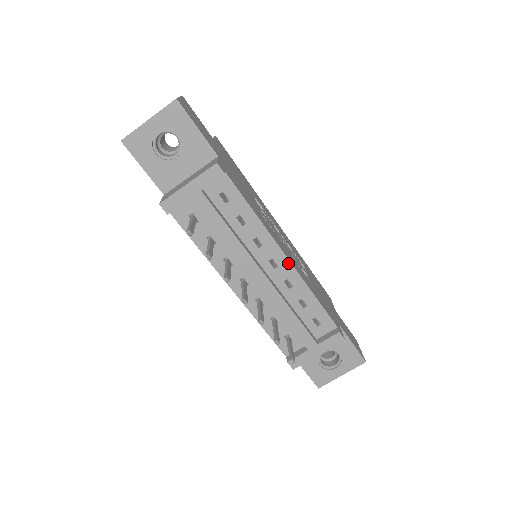
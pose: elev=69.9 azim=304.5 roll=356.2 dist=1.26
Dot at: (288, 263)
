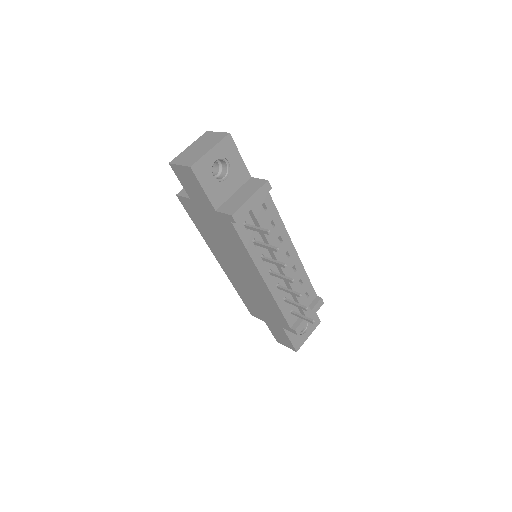
Dot at: (295, 252)
